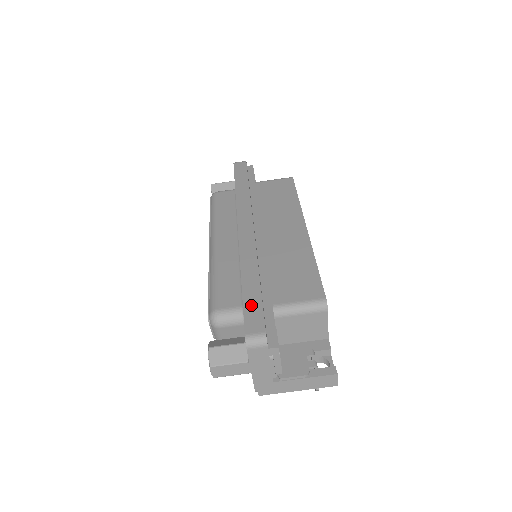
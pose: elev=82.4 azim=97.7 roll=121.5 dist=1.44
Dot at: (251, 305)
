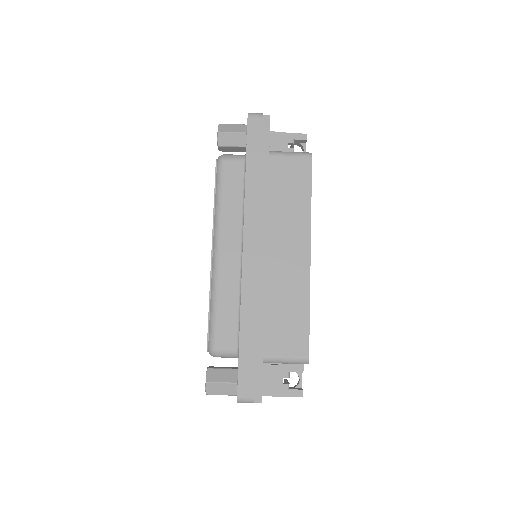
Dot at: (245, 364)
